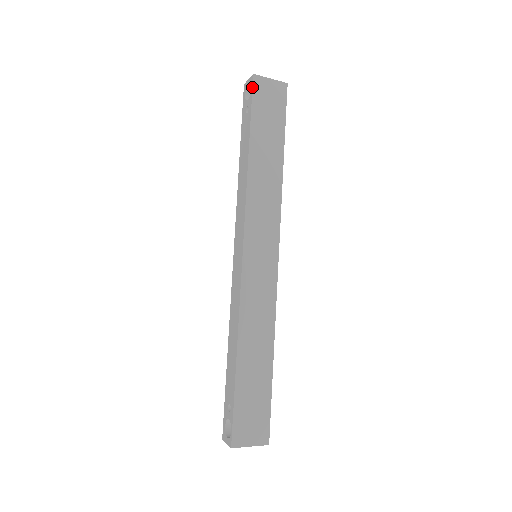
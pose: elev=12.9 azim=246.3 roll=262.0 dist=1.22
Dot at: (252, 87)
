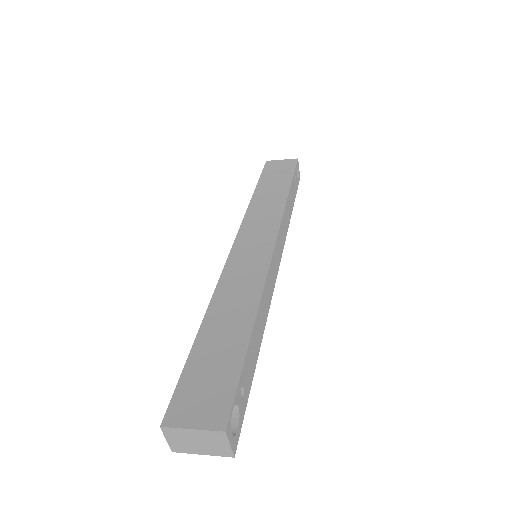
Dot at: (264, 166)
